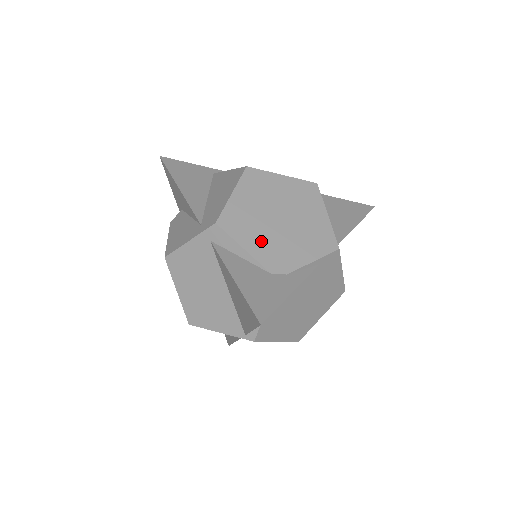
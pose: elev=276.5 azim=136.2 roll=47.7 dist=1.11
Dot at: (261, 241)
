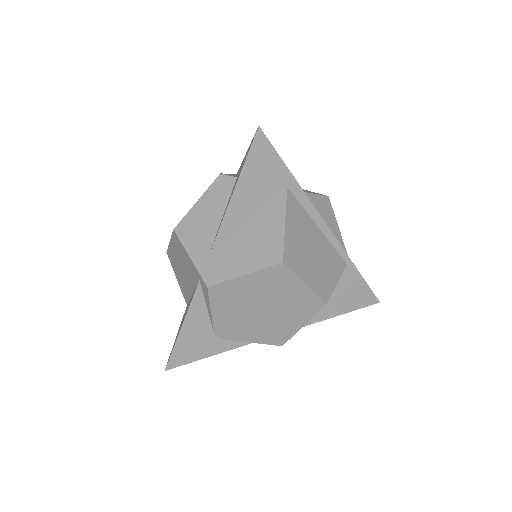
Dot at: (230, 315)
